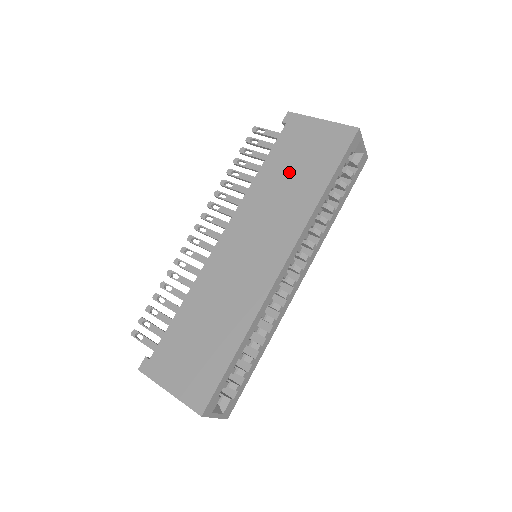
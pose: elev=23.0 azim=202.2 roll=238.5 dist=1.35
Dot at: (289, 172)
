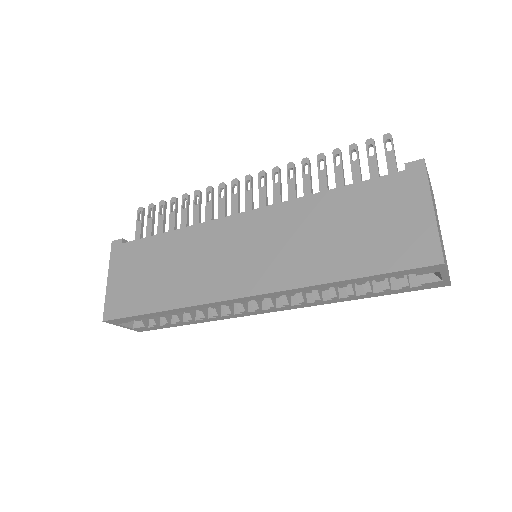
Dot at: (343, 224)
